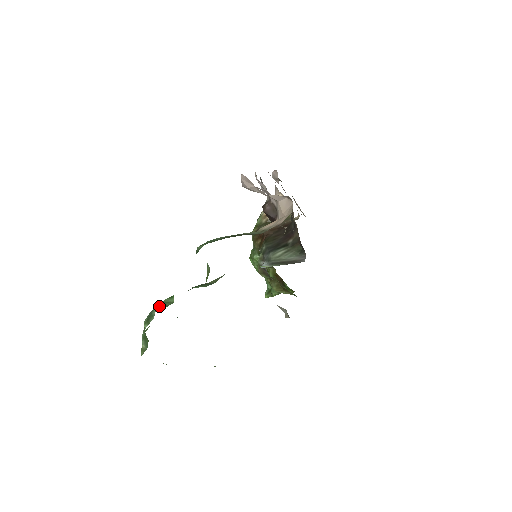
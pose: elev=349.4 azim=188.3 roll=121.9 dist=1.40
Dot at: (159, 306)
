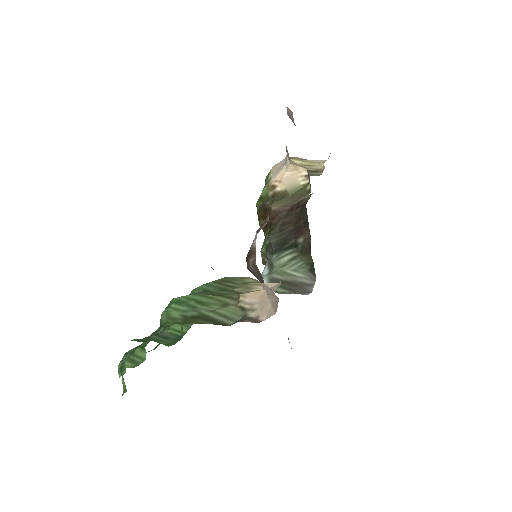
Dot at: (130, 359)
